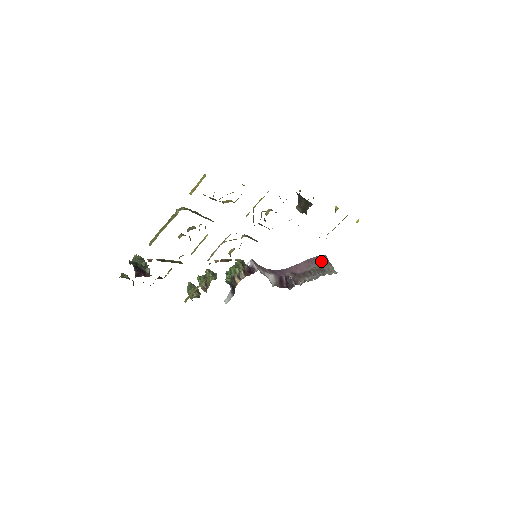
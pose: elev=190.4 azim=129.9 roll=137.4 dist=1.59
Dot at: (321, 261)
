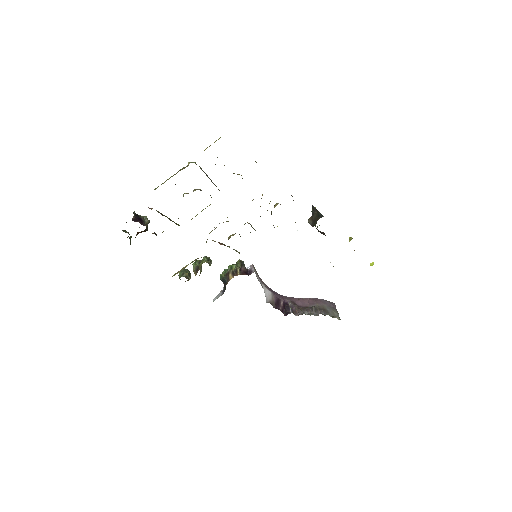
Dot at: (327, 304)
